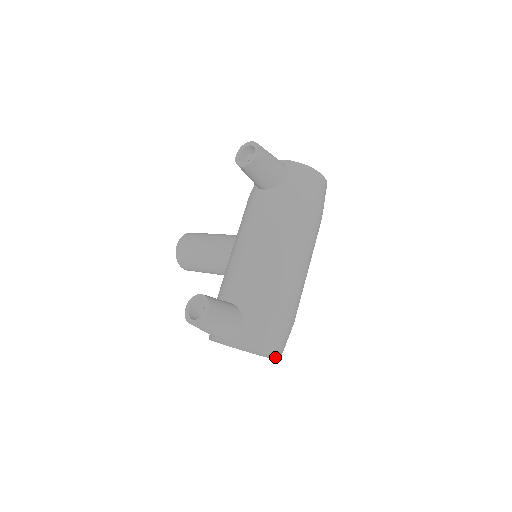
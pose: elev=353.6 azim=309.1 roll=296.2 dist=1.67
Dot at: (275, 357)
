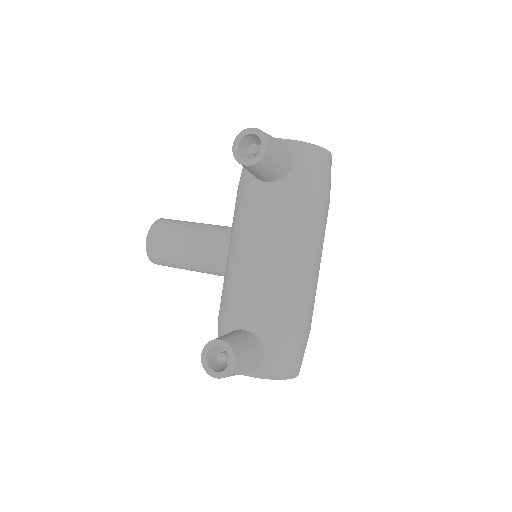
Dot at: (297, 375)
